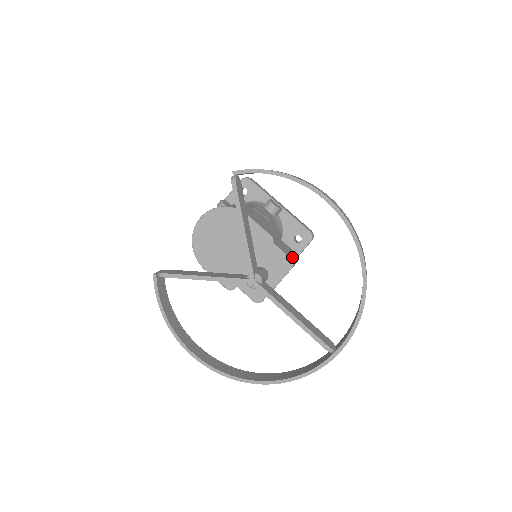
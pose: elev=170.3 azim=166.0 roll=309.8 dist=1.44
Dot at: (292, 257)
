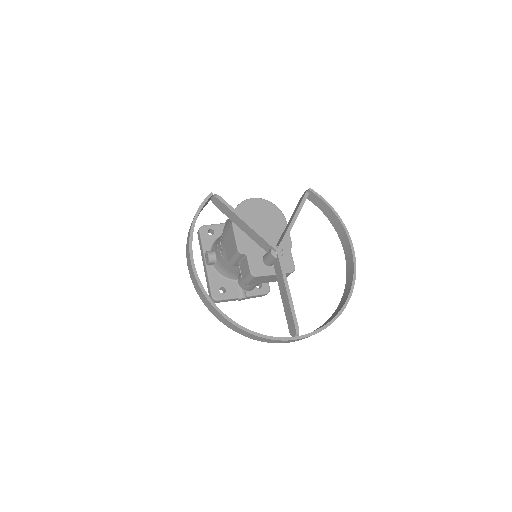
Dot at: occluded
